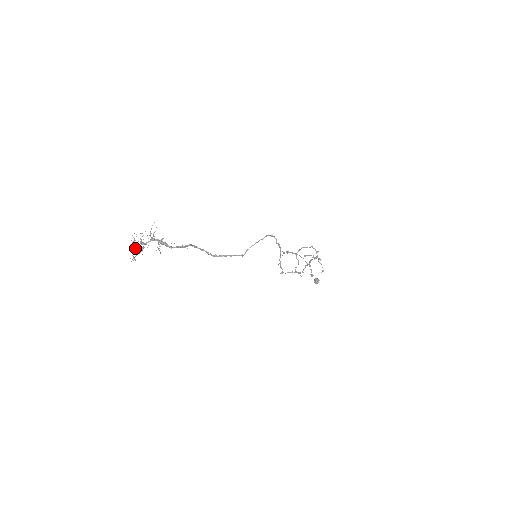
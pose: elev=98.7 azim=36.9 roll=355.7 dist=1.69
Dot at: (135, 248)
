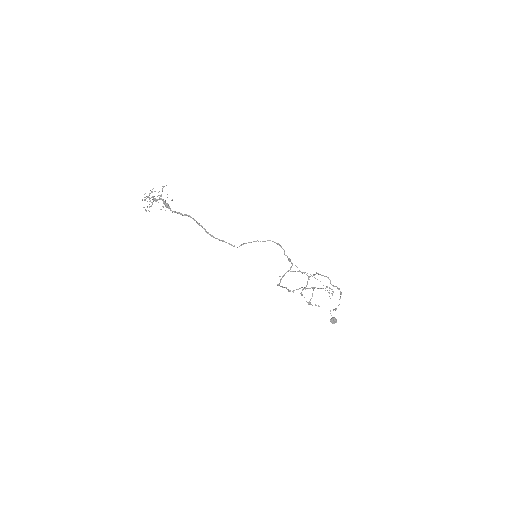
Dot at: (151, 202)
